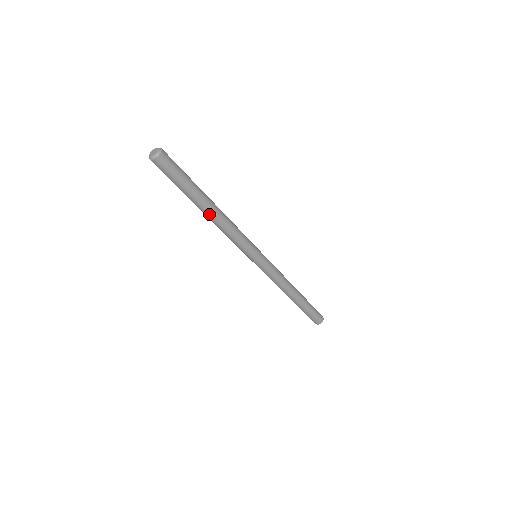
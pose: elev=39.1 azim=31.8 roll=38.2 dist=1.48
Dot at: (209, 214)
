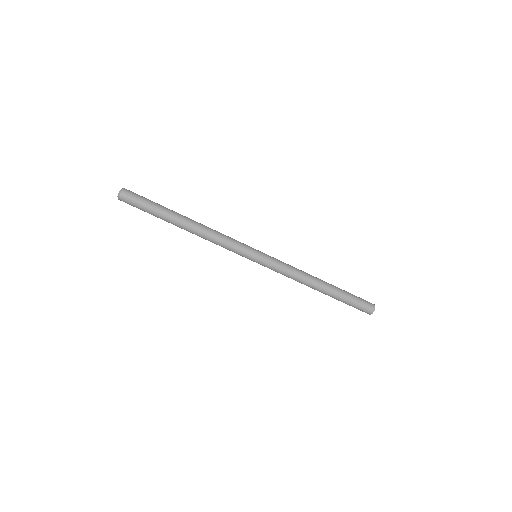
Dot at: (188, 225)
